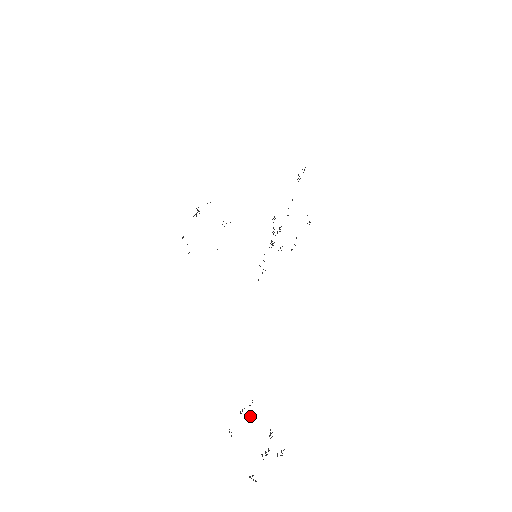
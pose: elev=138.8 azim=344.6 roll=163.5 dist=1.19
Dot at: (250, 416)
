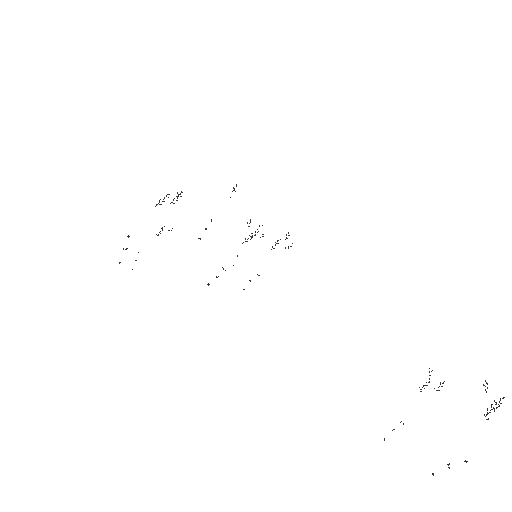
Dot at: occluded
